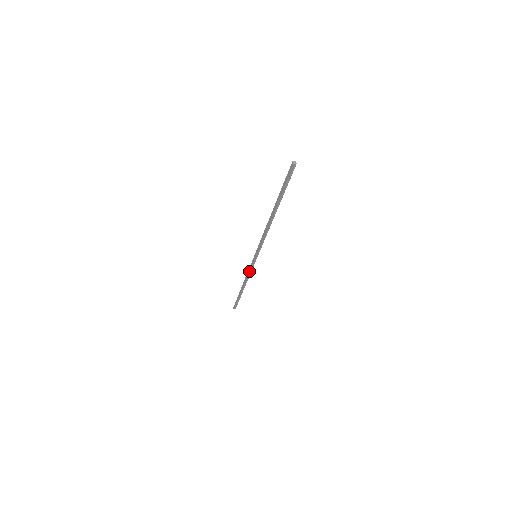
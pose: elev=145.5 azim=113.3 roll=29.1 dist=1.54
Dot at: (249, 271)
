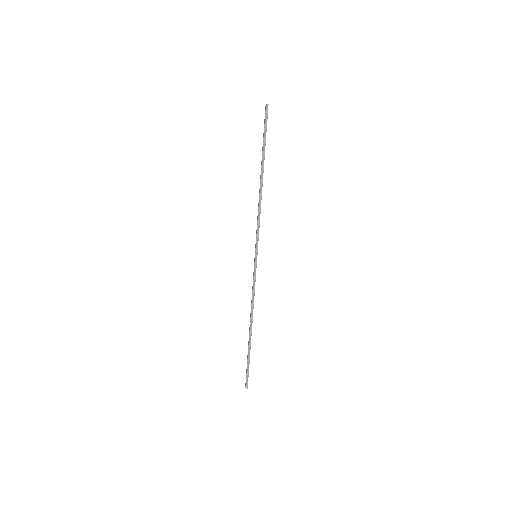
Dot at: (252, 287)
